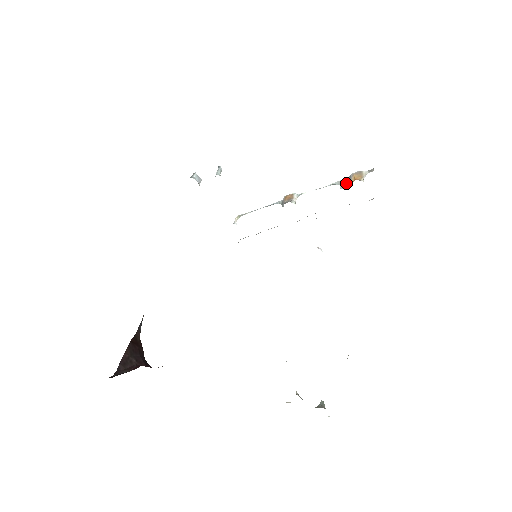
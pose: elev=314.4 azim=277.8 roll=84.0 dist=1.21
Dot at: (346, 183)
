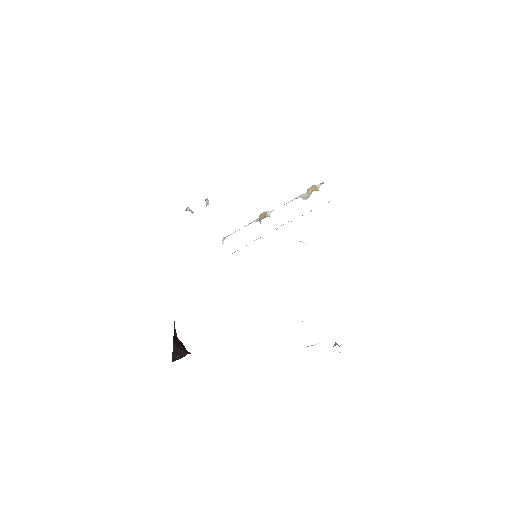
Dot at: (306, 195)
